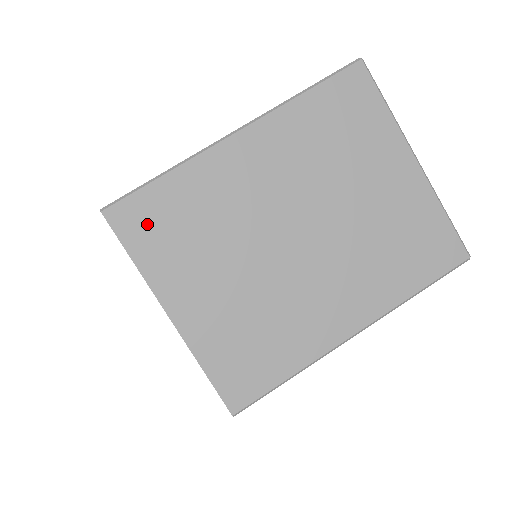
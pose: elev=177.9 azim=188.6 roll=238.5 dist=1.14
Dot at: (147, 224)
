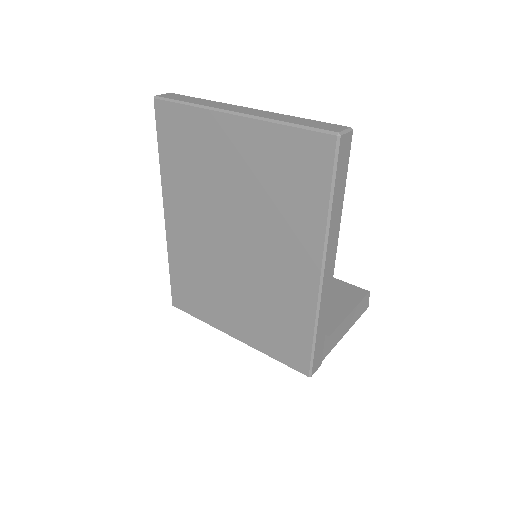
Dot at: (187, 297)
